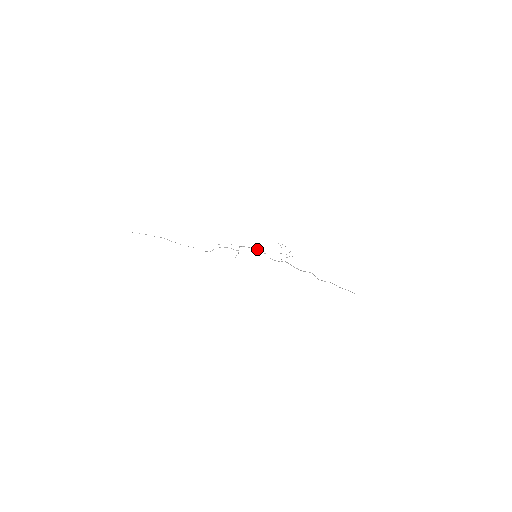
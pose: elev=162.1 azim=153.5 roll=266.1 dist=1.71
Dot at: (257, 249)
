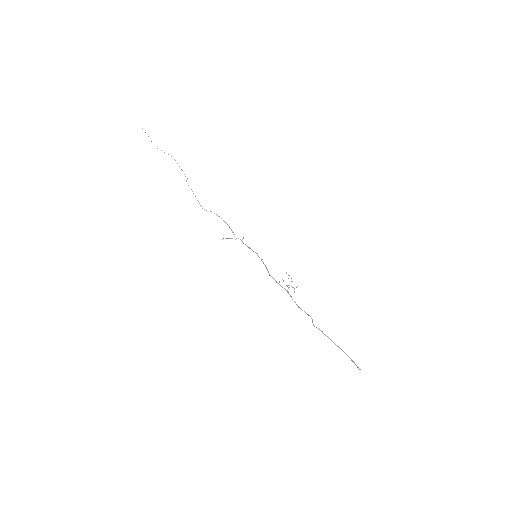
Dot at: occluded
